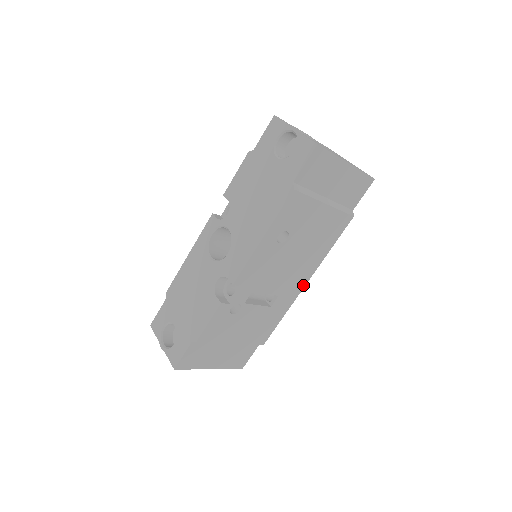
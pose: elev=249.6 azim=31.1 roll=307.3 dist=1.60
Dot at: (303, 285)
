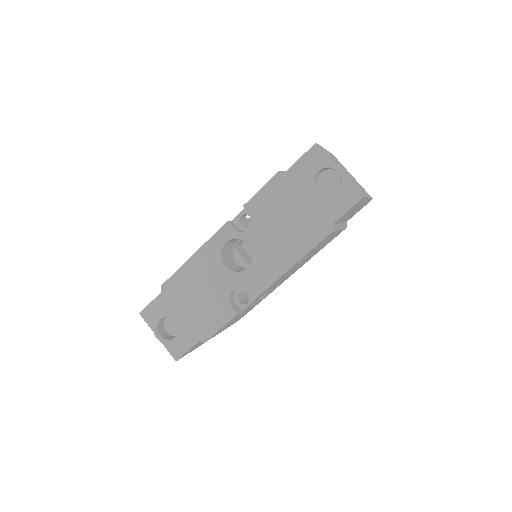
Dot at: (288, 277)
